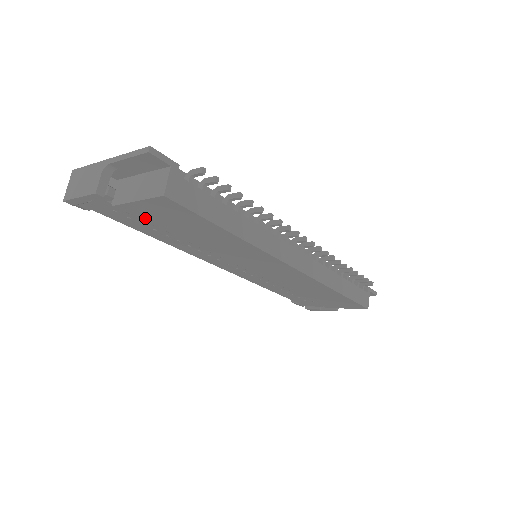
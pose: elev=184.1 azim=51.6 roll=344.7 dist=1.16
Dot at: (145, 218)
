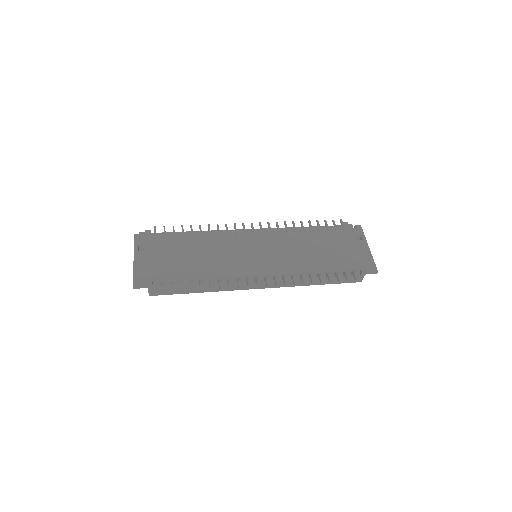
Dot at: occluded
